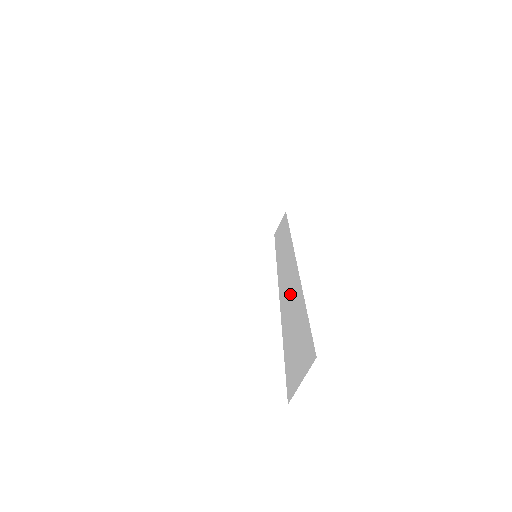
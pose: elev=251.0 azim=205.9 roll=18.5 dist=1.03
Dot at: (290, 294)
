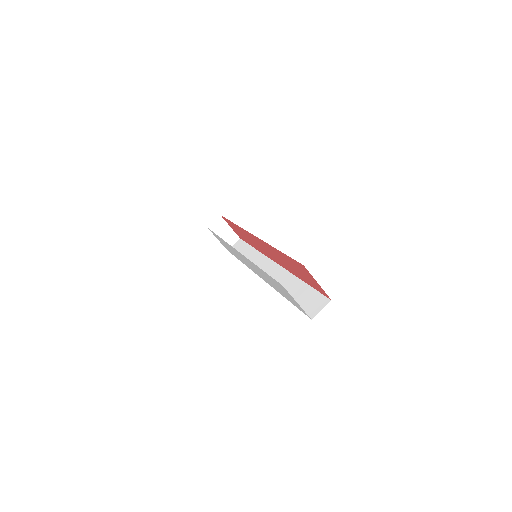
Dot at: (283, 280)
